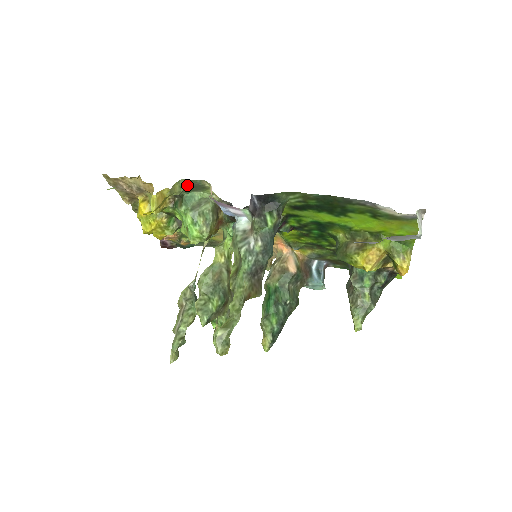
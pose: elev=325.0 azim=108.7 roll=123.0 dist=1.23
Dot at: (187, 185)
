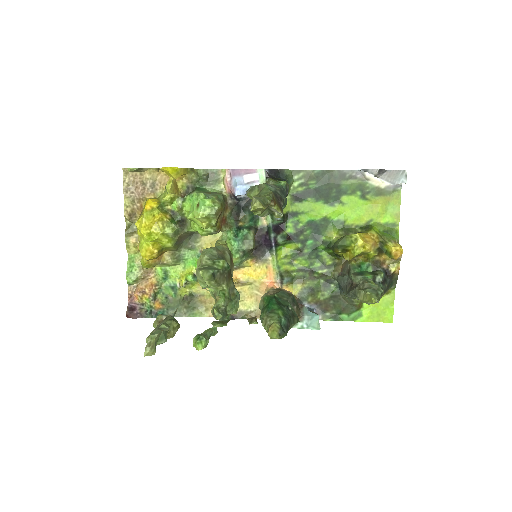
Dot at: (204, 174)
